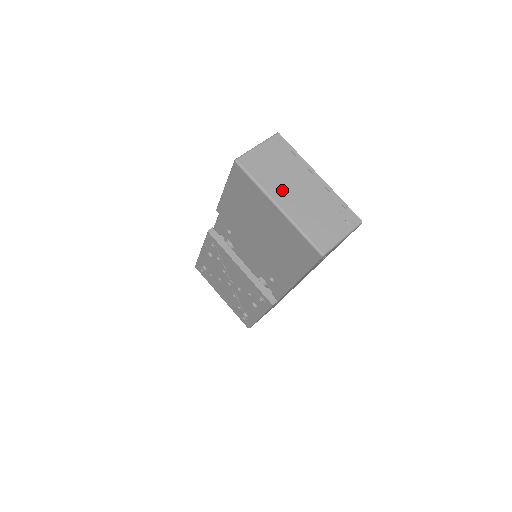
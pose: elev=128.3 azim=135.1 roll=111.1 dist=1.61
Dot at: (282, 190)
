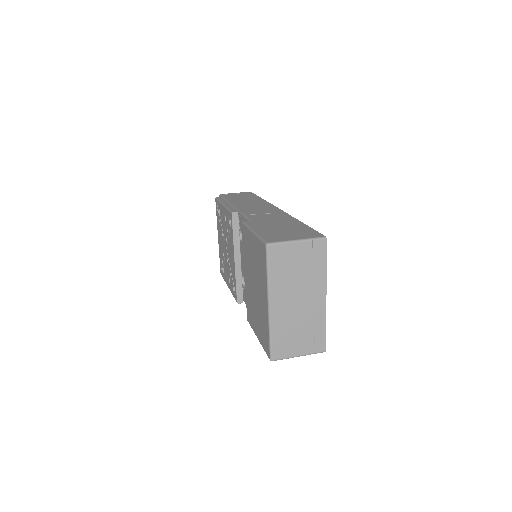
Dot at: (284, 293)
